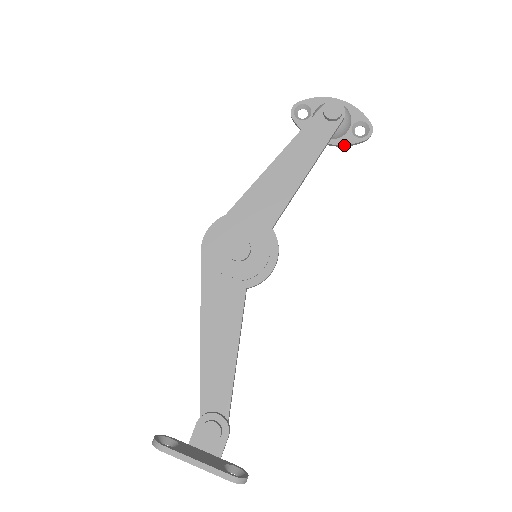
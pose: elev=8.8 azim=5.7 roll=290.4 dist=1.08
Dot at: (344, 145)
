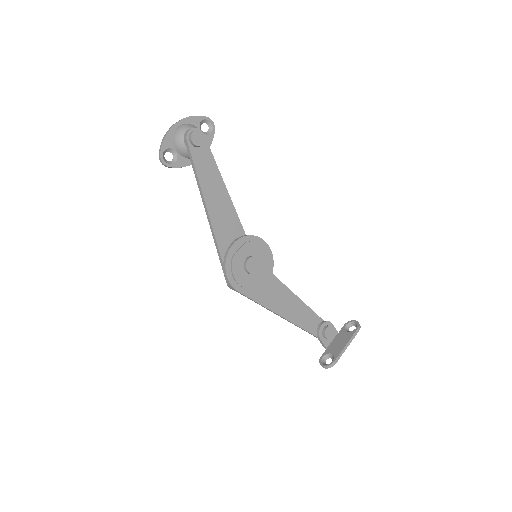
Dot at: occluded
